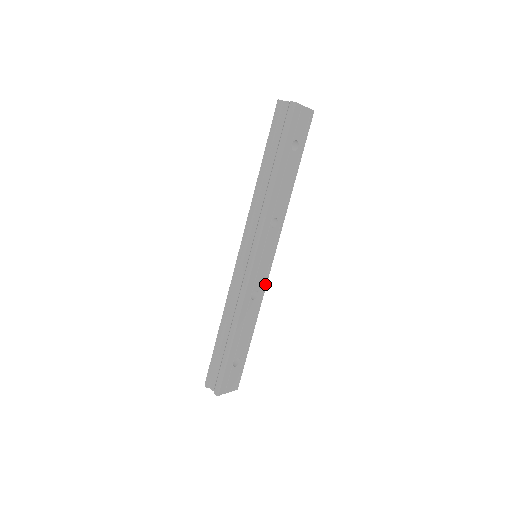
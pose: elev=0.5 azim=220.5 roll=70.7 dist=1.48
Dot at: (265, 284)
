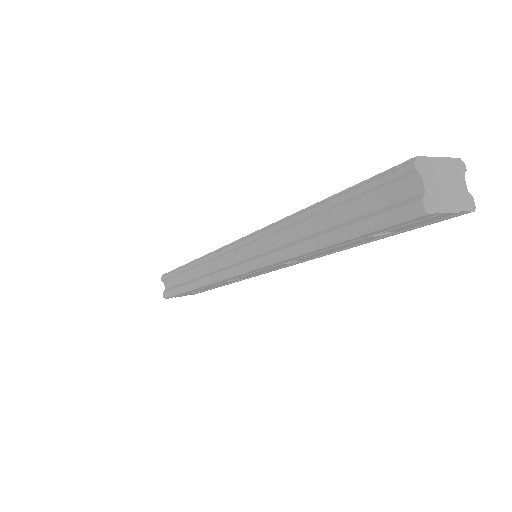
Dot at: (255, 276)
